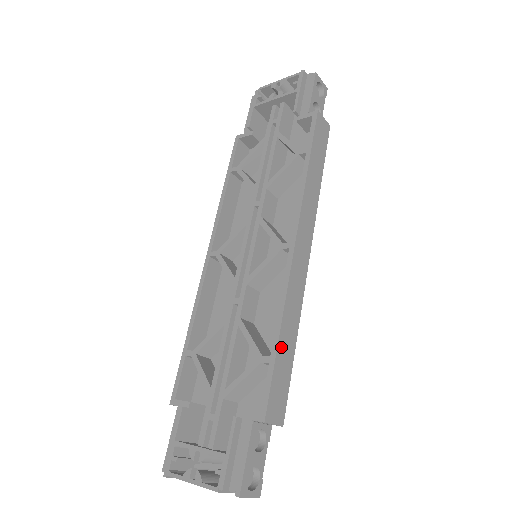
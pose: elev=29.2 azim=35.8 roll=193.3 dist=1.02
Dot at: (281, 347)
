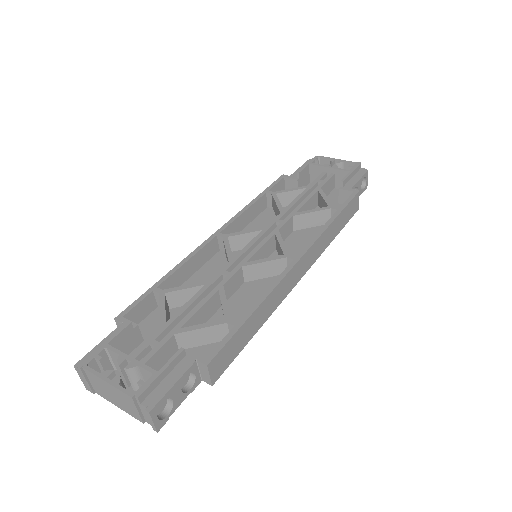
Dot at: (250, 321)
